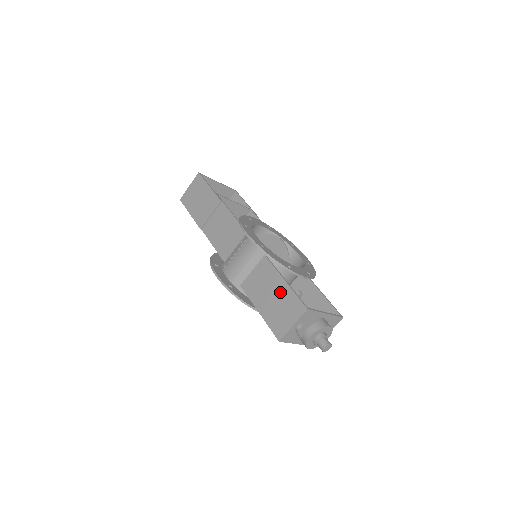
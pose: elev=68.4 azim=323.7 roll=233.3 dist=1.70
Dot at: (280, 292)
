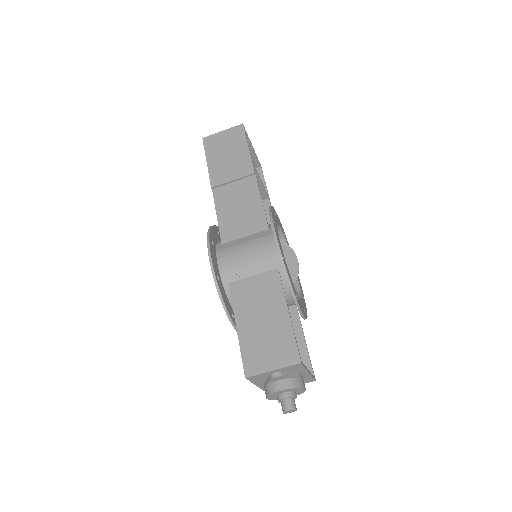
Dot at: (276, 322)
